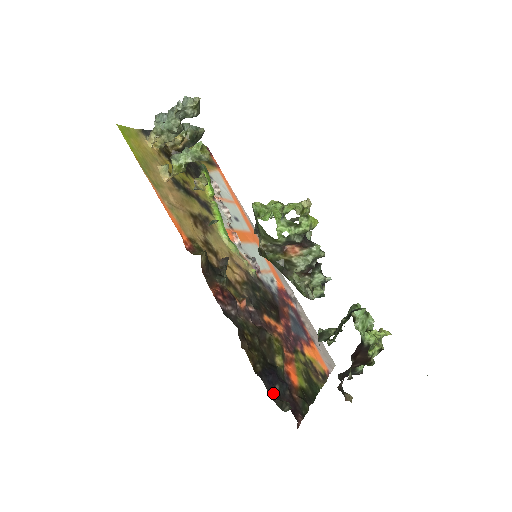
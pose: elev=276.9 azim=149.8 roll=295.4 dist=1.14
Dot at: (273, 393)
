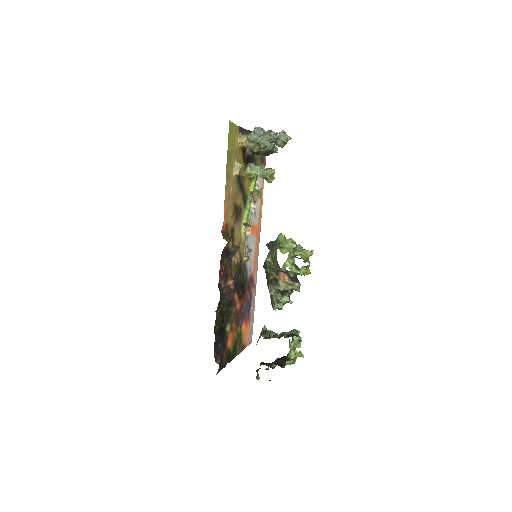
Dot at: (216, 348)
